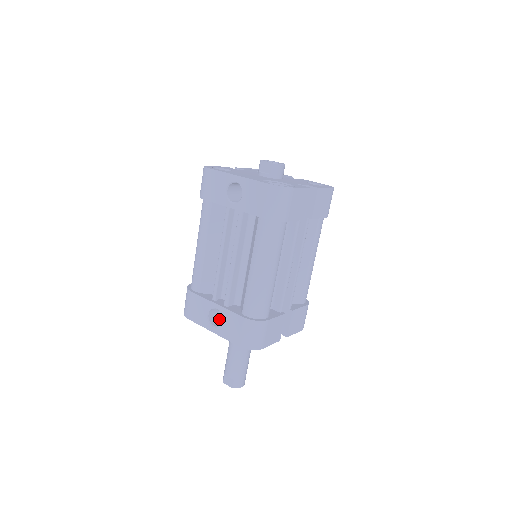
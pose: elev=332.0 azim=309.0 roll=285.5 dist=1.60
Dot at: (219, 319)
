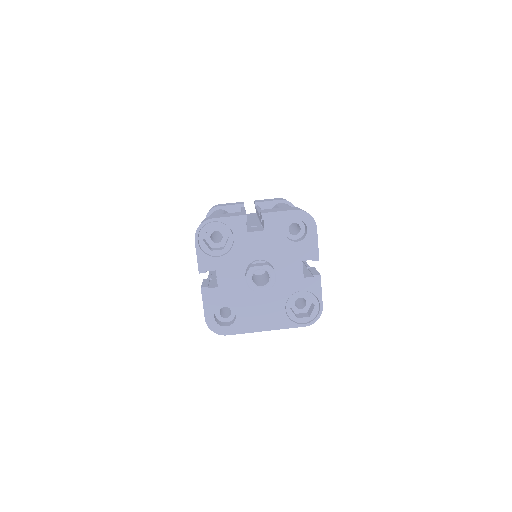
Dot at: occluded
